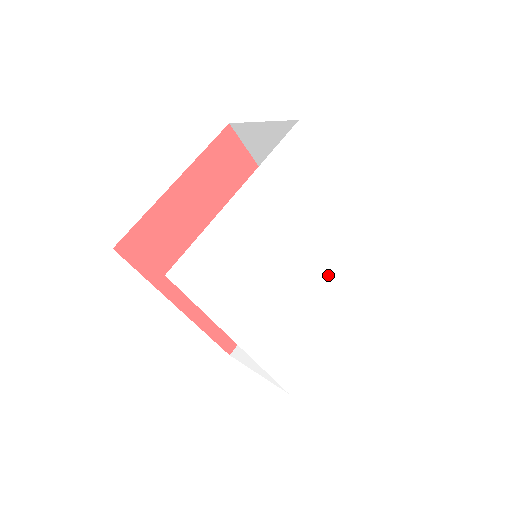
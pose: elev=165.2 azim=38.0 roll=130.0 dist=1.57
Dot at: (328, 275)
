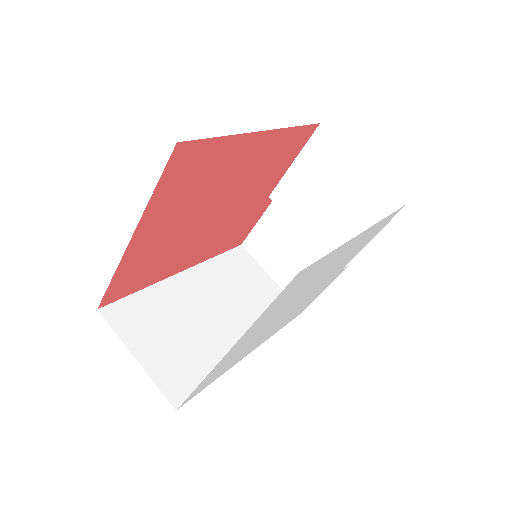
Dot at: (342, 264)
